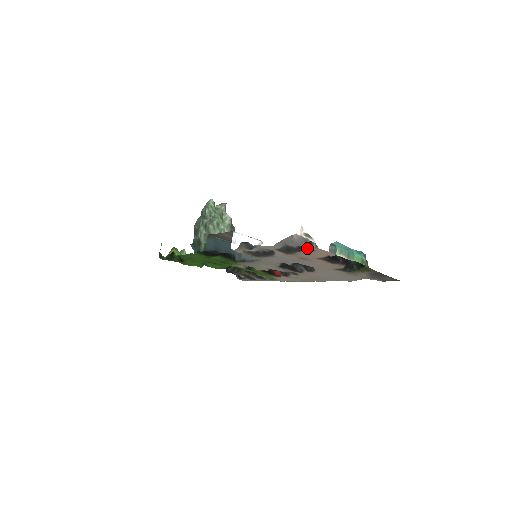
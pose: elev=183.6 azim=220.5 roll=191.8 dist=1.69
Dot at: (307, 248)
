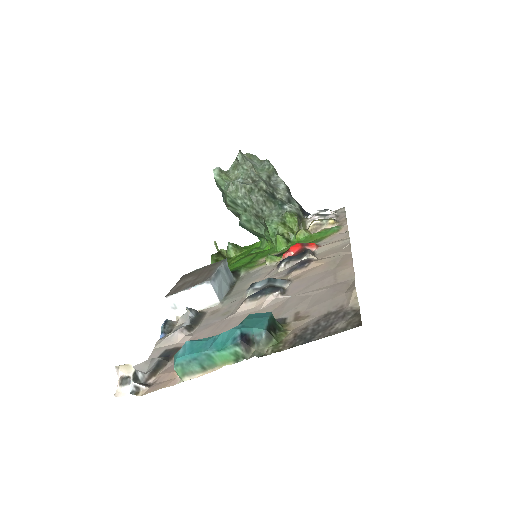
Dot at: (149, 380)
